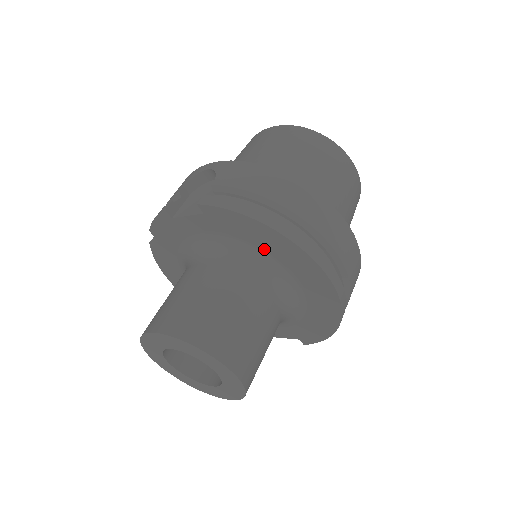
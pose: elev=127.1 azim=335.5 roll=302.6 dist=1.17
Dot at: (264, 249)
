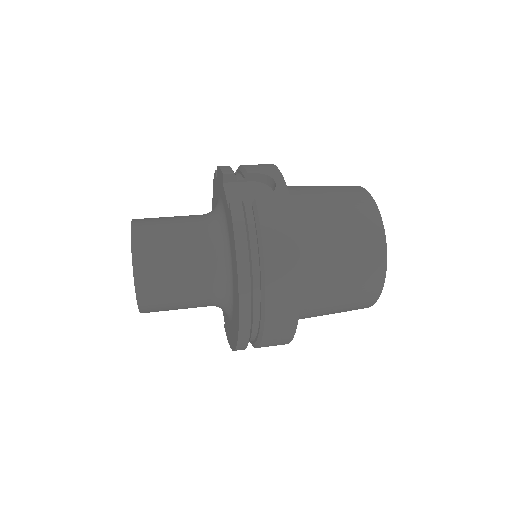
Dot at: (233, 269)
